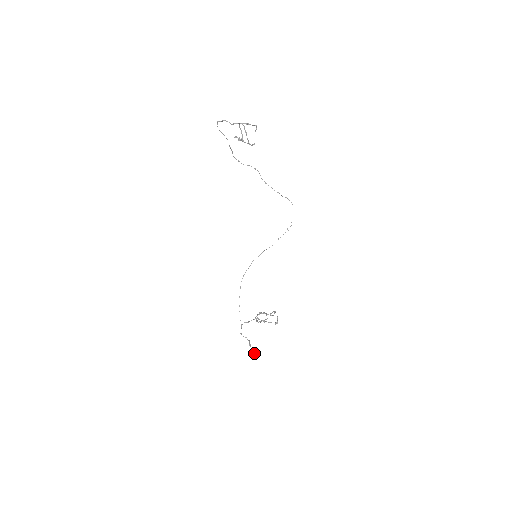
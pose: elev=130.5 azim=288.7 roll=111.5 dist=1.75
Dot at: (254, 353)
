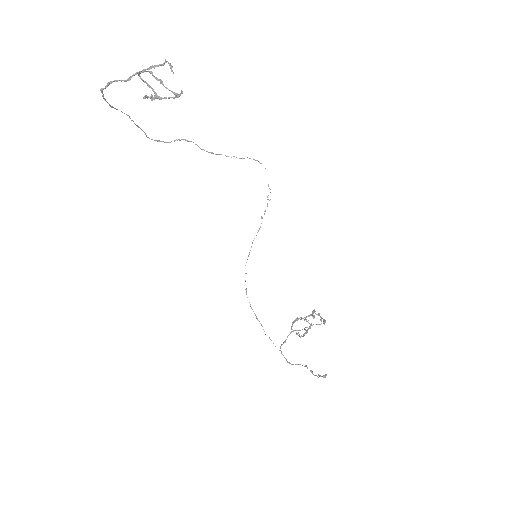
Dot at: occluded
